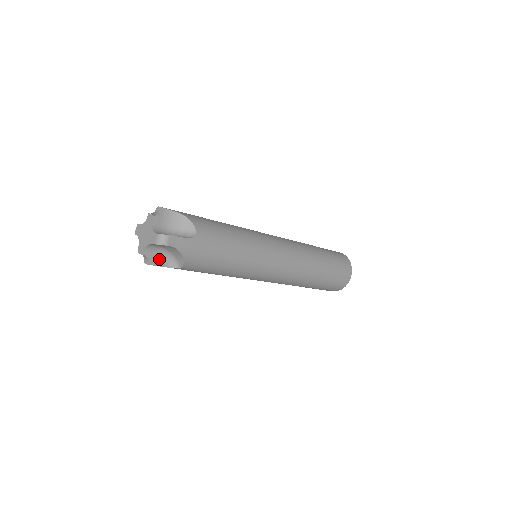
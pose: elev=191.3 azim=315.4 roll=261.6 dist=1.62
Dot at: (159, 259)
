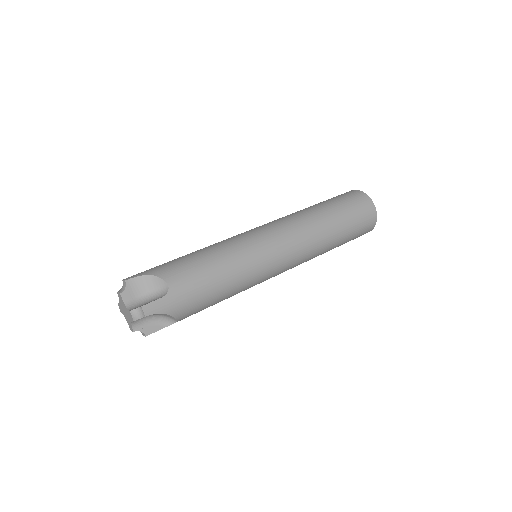
Dot at: occluded
